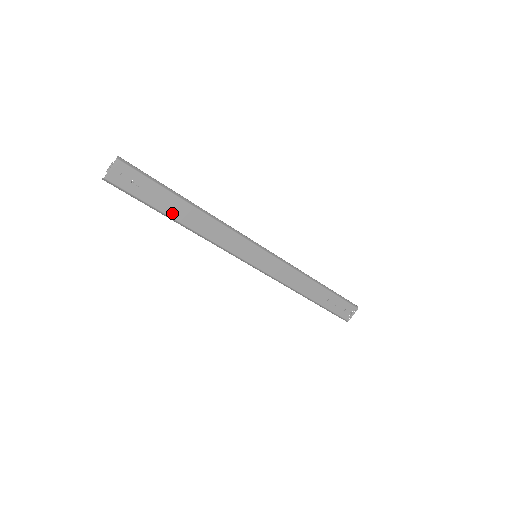
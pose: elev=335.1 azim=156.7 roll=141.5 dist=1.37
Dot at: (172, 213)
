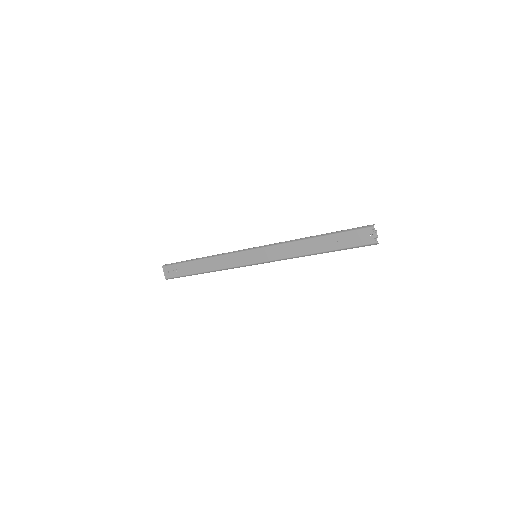
Dot at: (198, 271)
